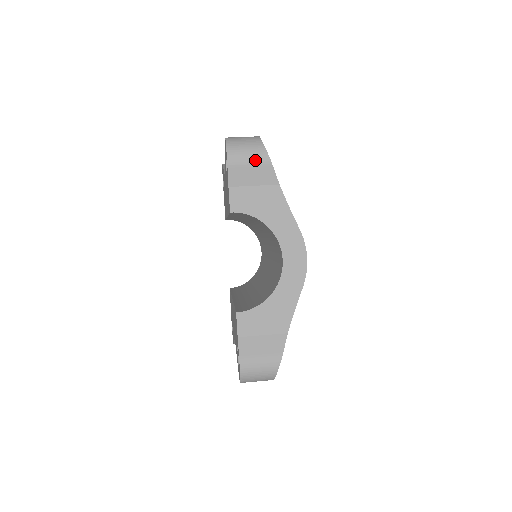
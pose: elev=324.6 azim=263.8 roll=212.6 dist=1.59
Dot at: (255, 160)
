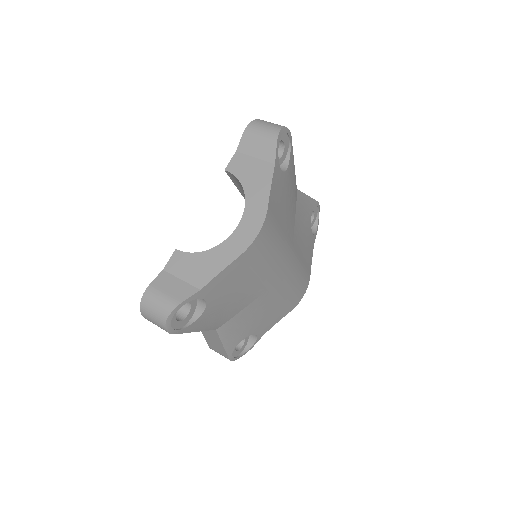
Dot at: (266, 136)
